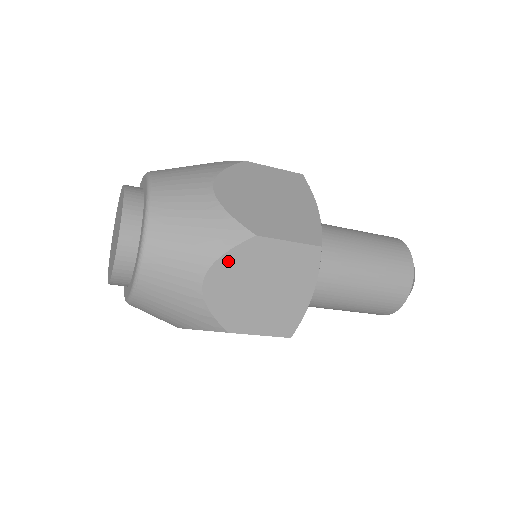
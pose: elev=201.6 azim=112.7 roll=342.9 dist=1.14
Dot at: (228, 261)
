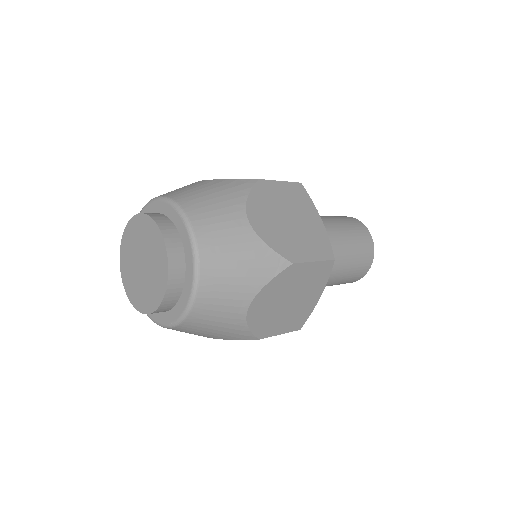
Dot at: occluded
